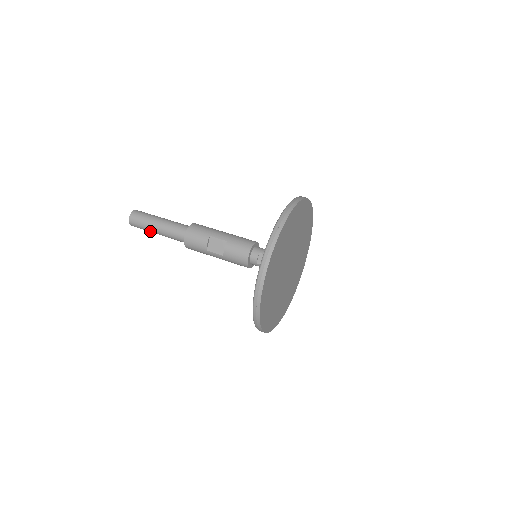
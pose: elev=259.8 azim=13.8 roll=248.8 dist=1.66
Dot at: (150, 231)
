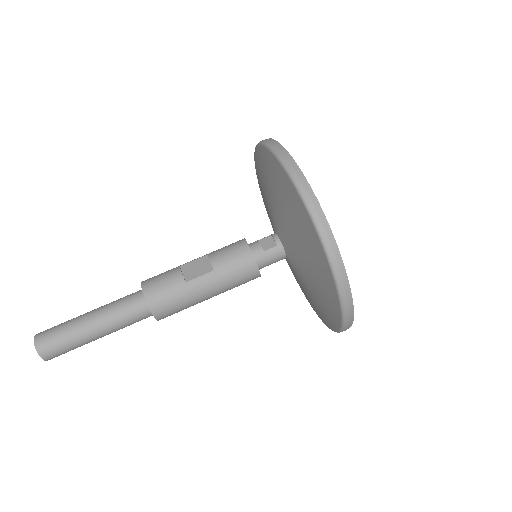
Dot at: (78, 336)
